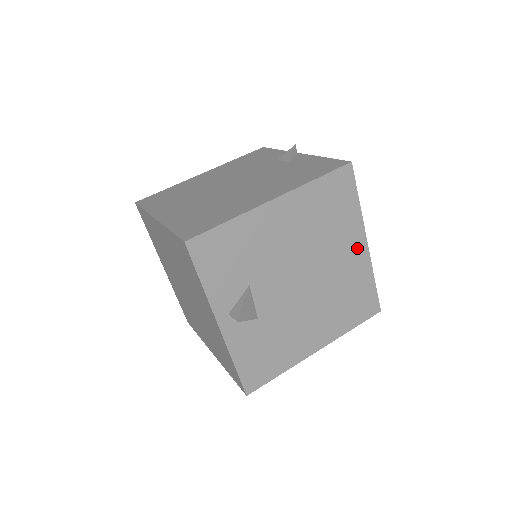
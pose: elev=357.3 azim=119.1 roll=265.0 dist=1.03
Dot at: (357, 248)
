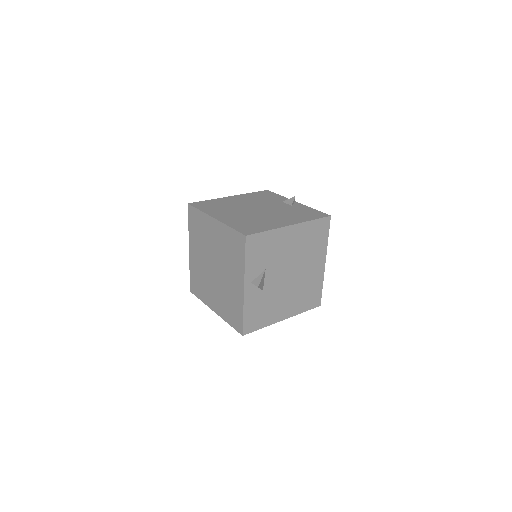
Dot at: (320, 264)
